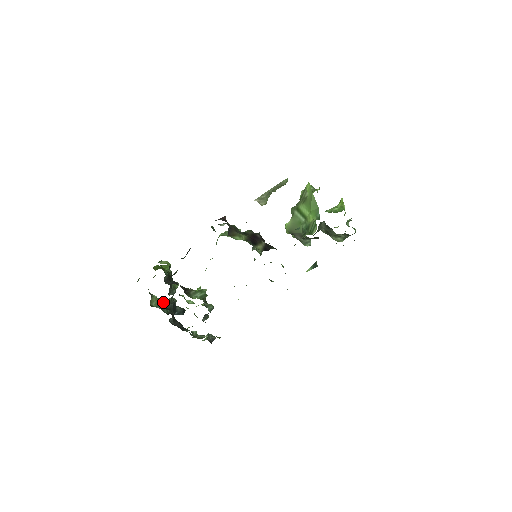
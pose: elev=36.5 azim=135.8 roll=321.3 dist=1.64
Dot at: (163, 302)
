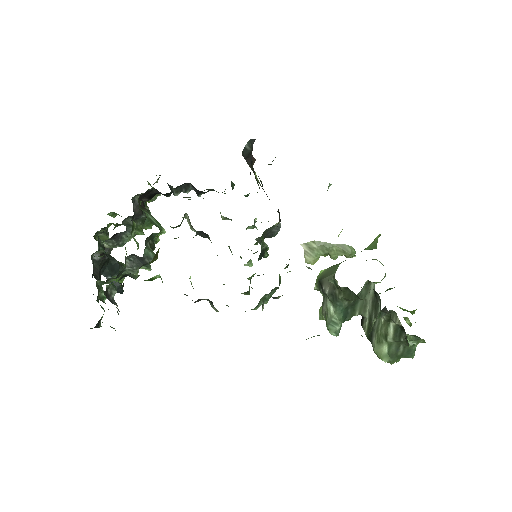
Dot at: occluded
